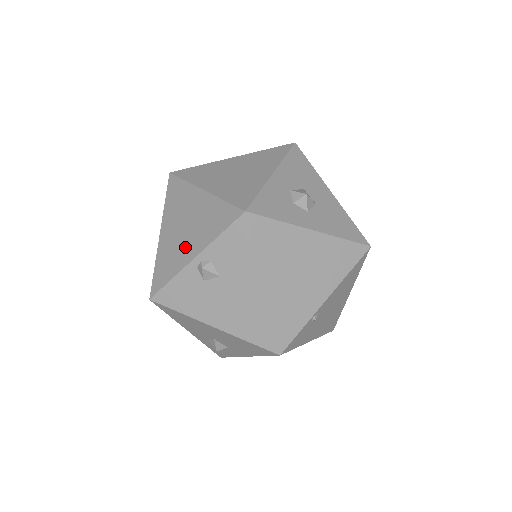
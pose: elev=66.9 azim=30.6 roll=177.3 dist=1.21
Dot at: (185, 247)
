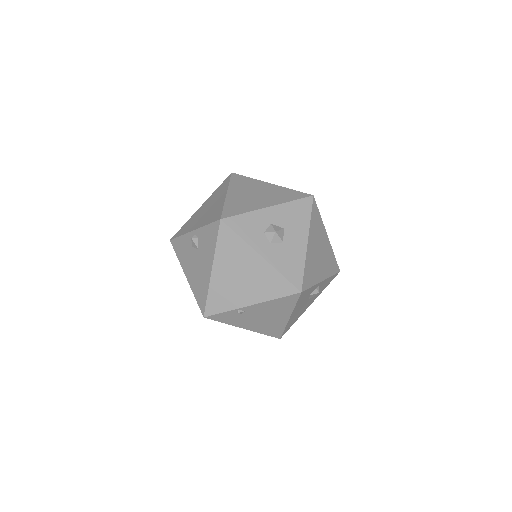
Dot at: (197, 221)
